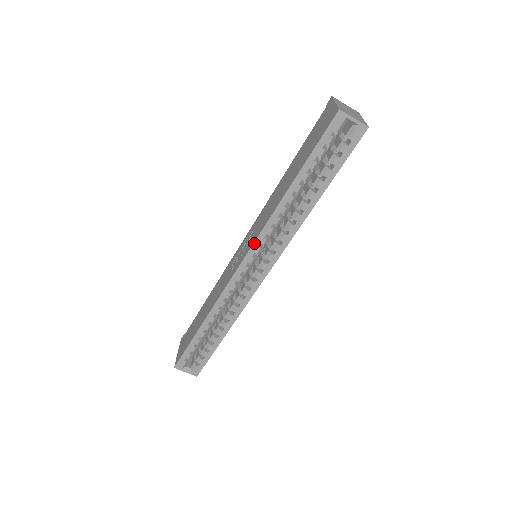
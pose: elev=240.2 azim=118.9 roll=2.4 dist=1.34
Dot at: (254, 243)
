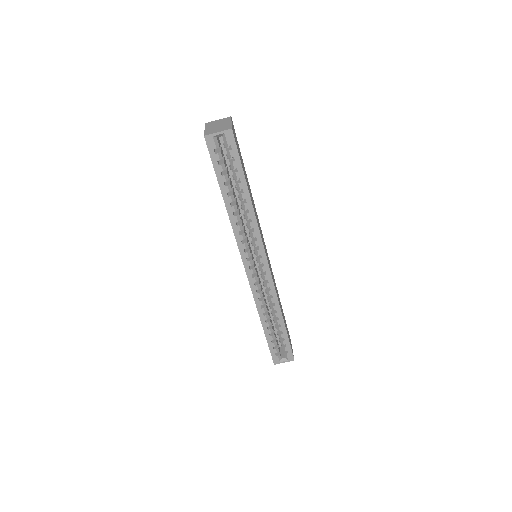
Dot at: (240, 252)
